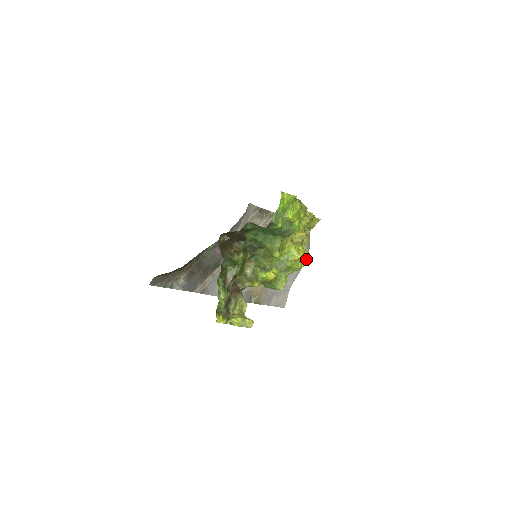
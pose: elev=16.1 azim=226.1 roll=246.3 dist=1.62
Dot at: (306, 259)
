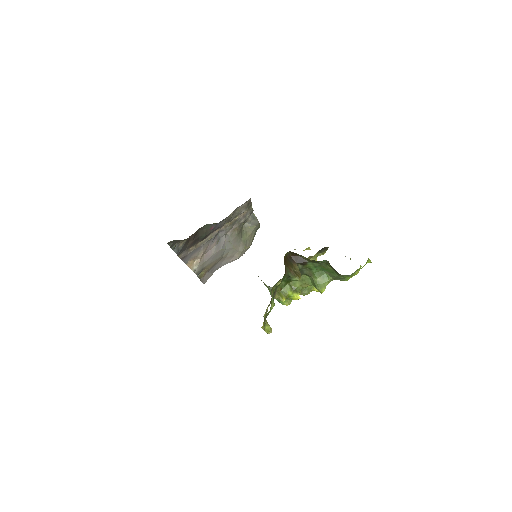
Dot at: occluded
